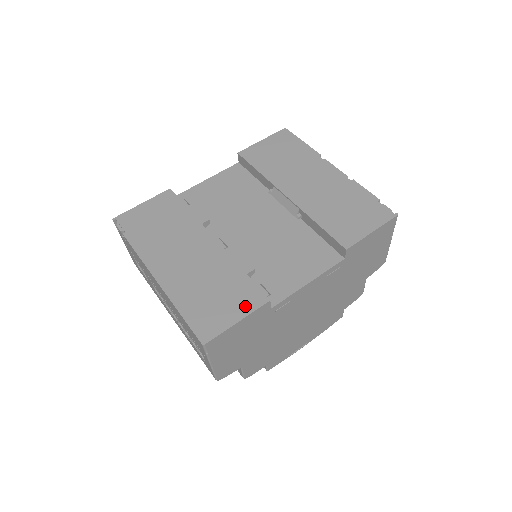
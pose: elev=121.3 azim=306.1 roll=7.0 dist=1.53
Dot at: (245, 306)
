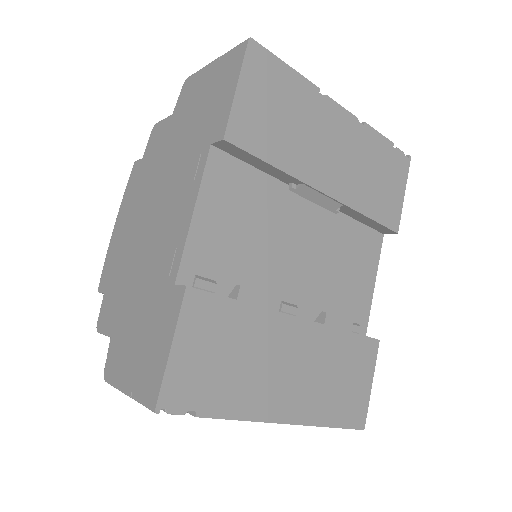
Dot at: (369, 365)
